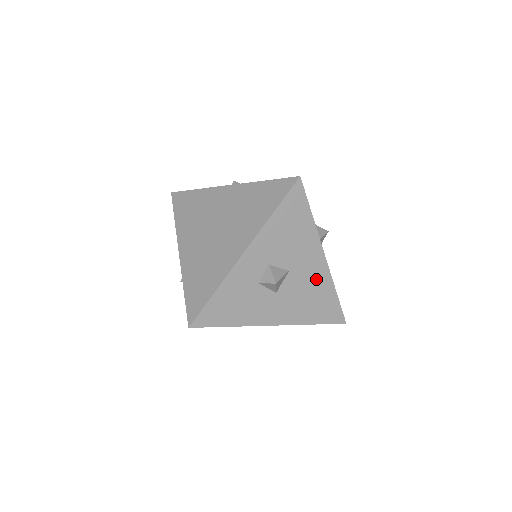
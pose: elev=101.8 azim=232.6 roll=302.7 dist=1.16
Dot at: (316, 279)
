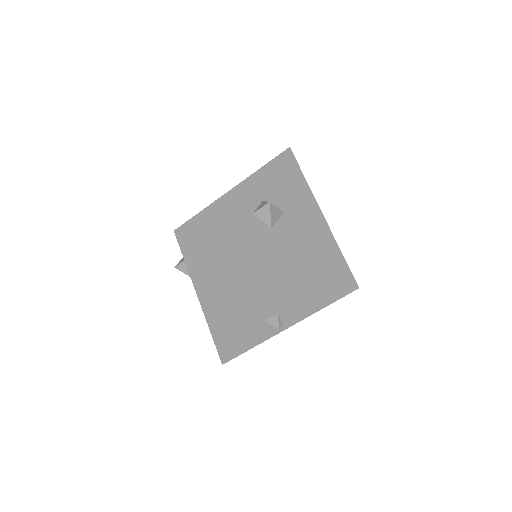
Dot at: (315, 229)
